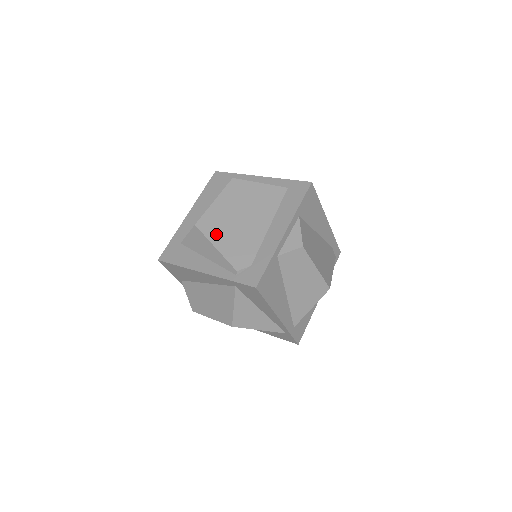
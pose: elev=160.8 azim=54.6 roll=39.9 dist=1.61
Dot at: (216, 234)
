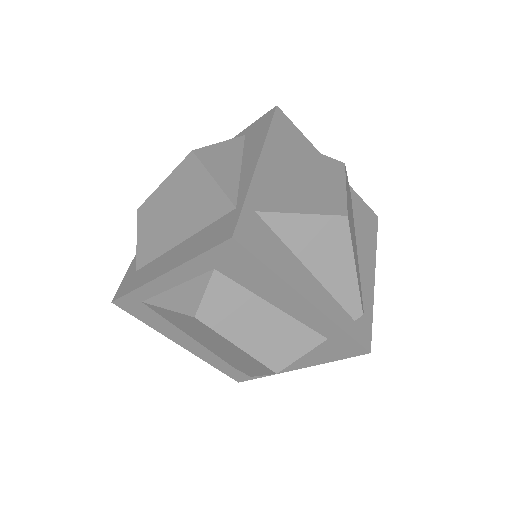
Dot at: occluded
